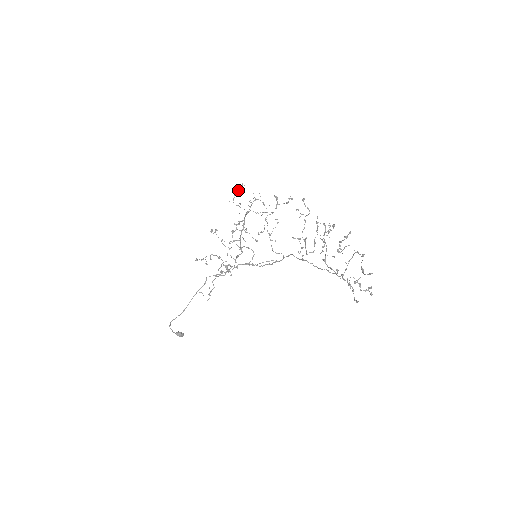
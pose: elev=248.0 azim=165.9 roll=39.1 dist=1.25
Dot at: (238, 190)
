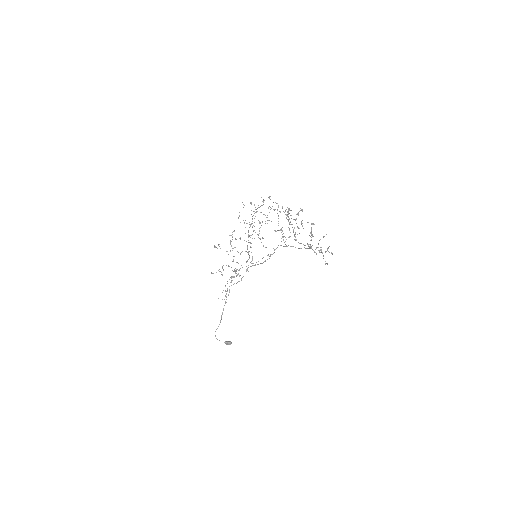
Dot at: occluded
